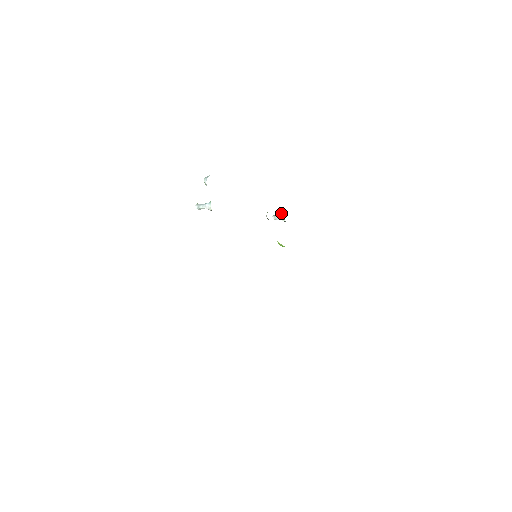
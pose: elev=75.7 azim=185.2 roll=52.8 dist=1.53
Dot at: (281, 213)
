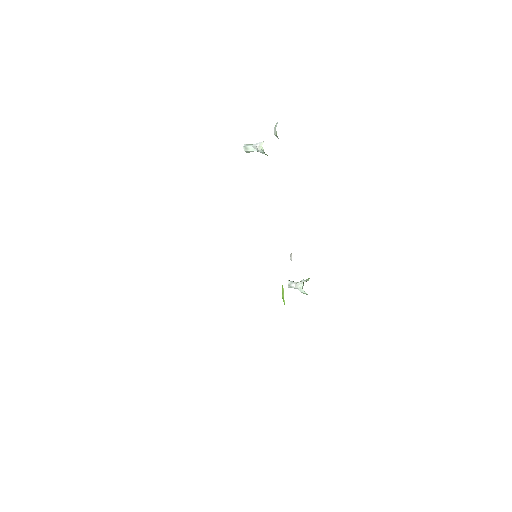
Dot at: (303, 279)
